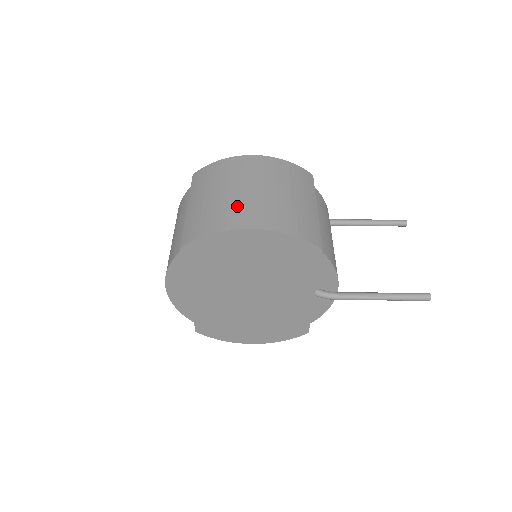
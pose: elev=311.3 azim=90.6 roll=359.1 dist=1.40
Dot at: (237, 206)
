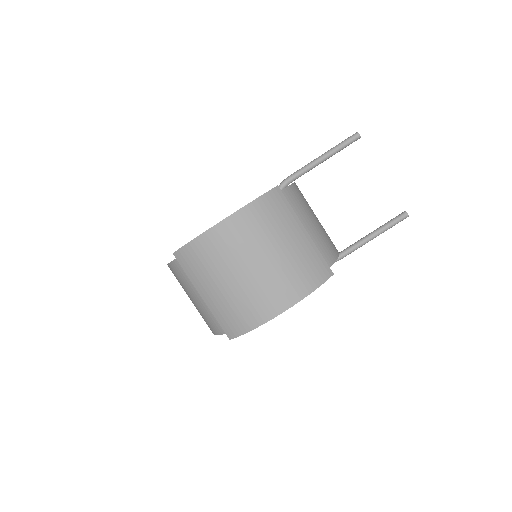
Dot at: (255, 294)
